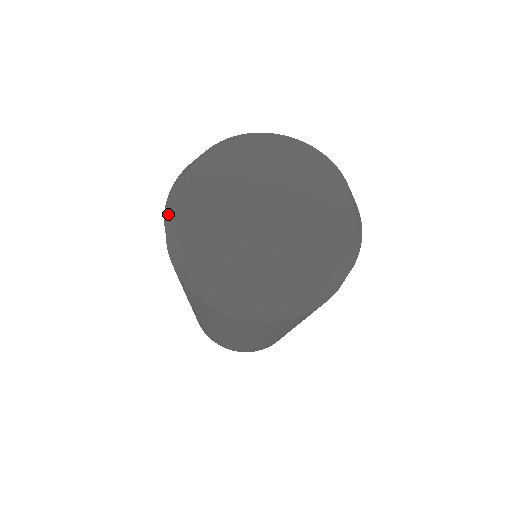
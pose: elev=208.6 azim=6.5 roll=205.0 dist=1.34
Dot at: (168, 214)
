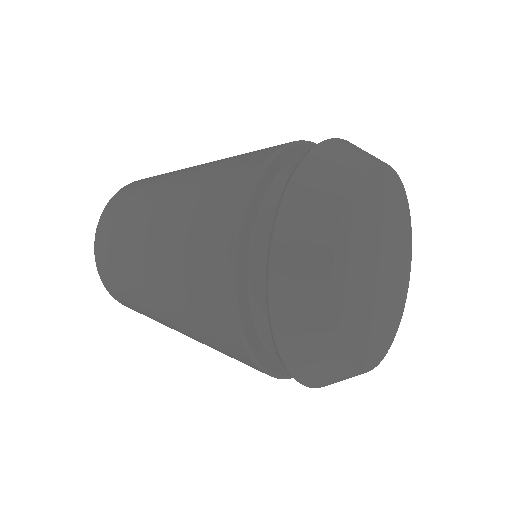
Dot at: (290, 343)
